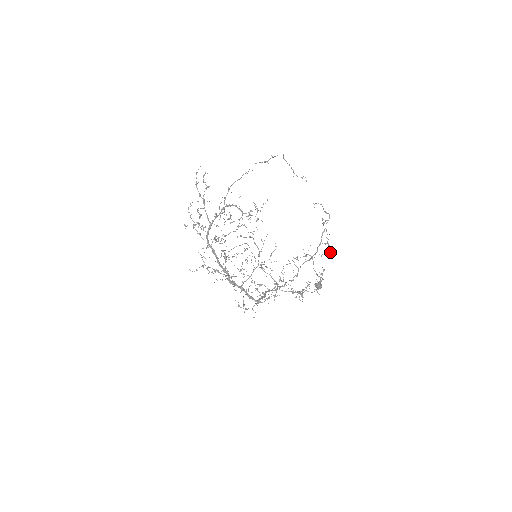
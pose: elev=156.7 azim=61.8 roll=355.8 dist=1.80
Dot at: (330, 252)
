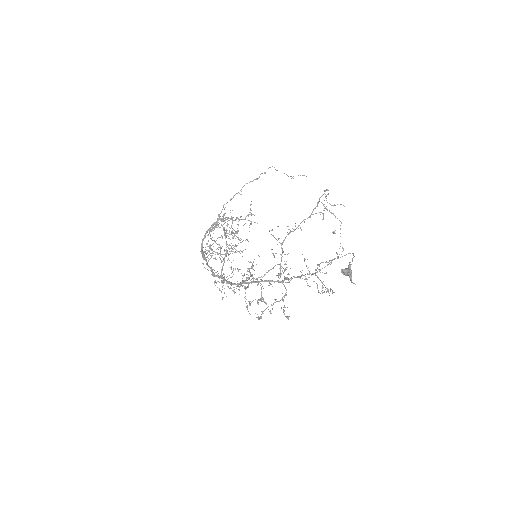
Dot at: occluded
